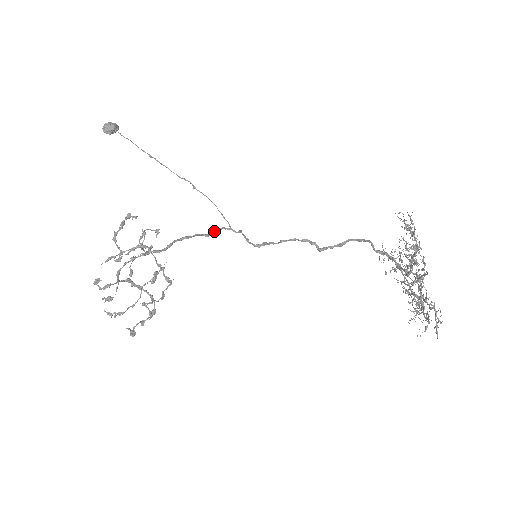
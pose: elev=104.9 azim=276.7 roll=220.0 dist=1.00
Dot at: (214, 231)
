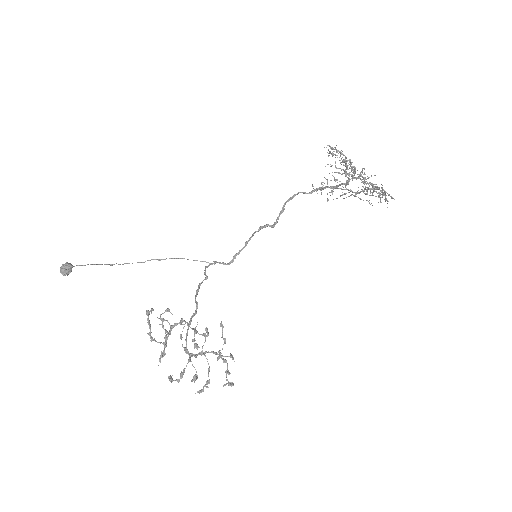
Dot at: (205, 273)
